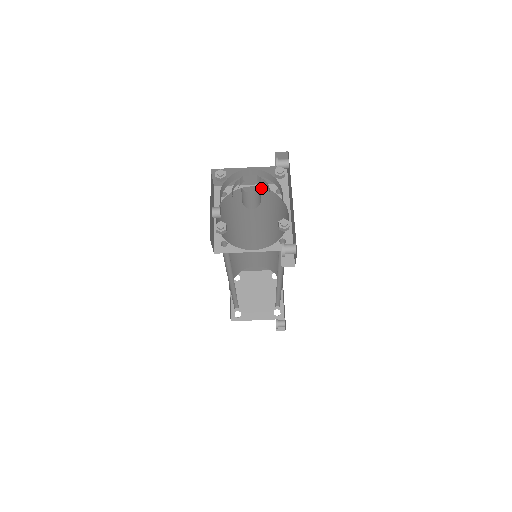
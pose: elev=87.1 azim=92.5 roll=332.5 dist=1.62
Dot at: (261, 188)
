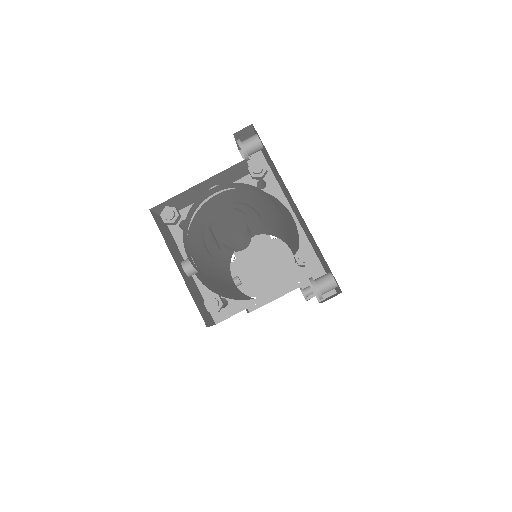
Dot at: (232, 189)
